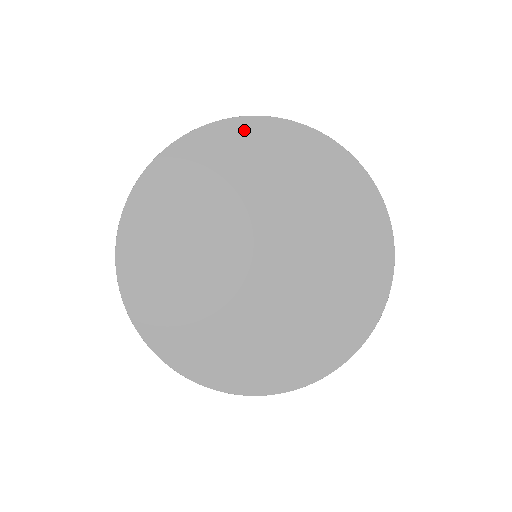
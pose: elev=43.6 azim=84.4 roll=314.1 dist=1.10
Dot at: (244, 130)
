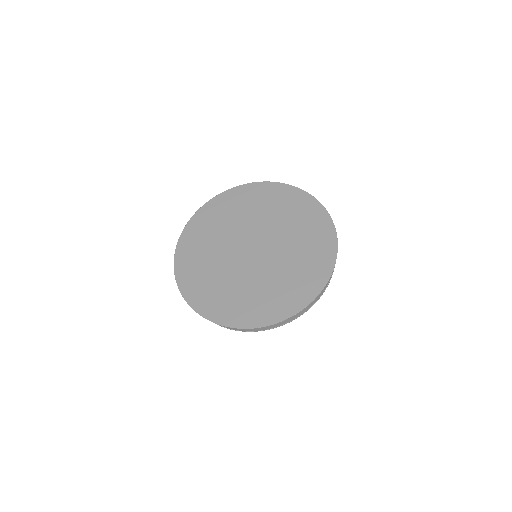
Dot at: (242, 191)
